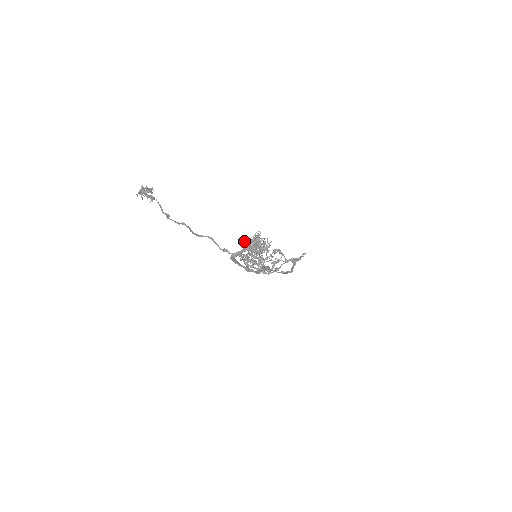
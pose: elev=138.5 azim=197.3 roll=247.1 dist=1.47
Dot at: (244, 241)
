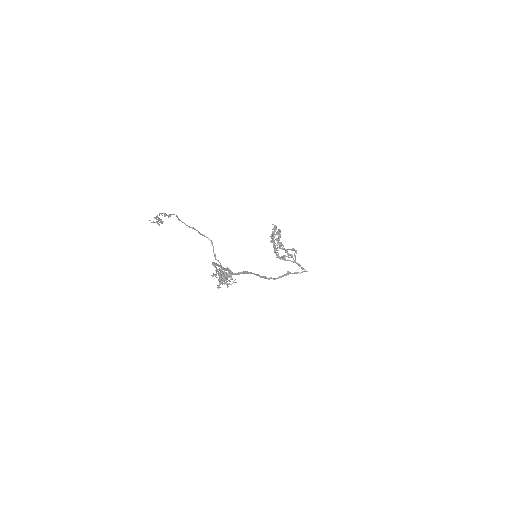
Dot at: (221, 268)
